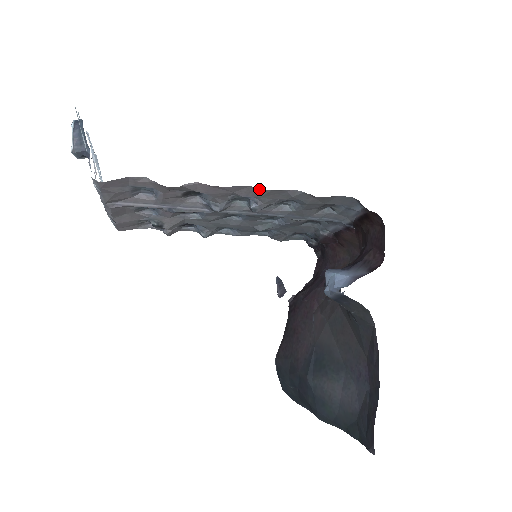
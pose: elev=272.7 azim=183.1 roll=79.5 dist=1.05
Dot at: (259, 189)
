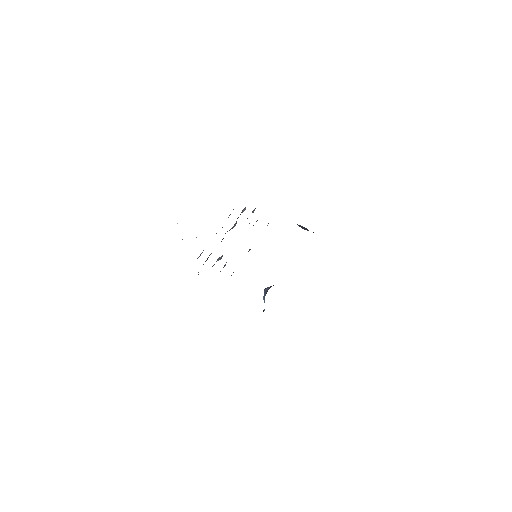
Dot at: occluded
